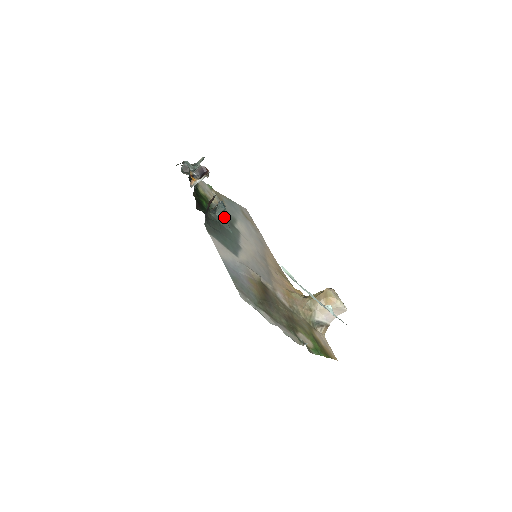
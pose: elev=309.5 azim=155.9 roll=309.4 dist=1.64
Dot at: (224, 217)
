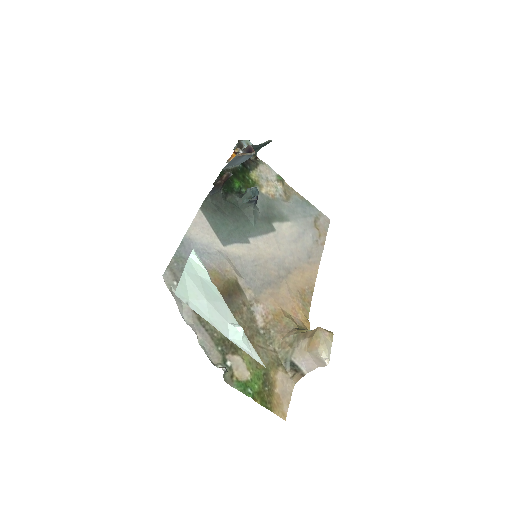
Dot at: (253, 206)
